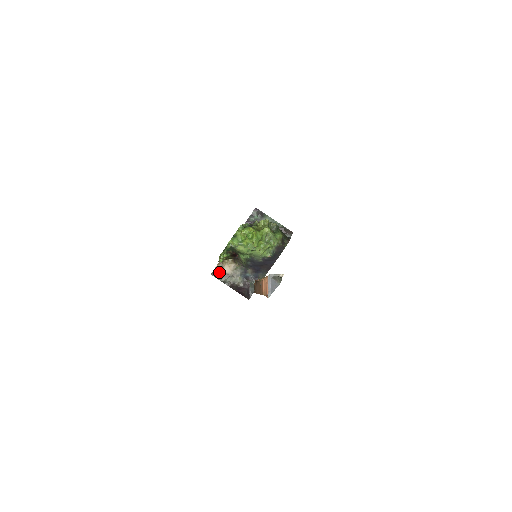
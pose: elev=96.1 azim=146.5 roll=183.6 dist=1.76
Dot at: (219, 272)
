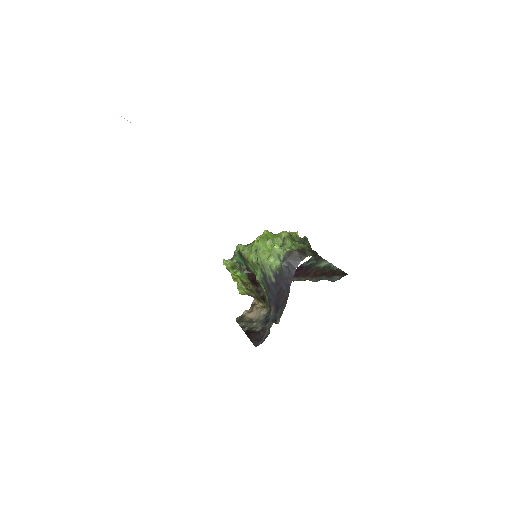
Dot at: (244, 317)
